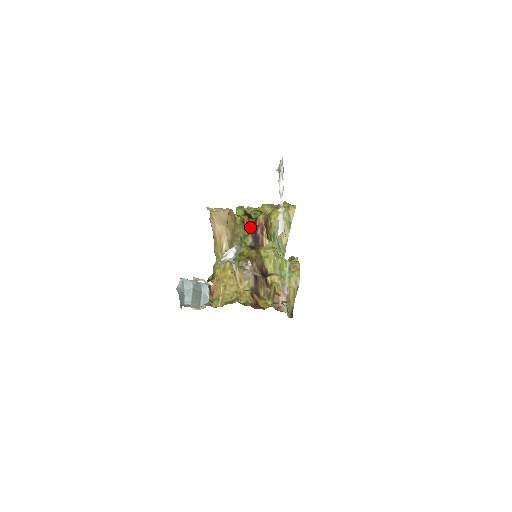
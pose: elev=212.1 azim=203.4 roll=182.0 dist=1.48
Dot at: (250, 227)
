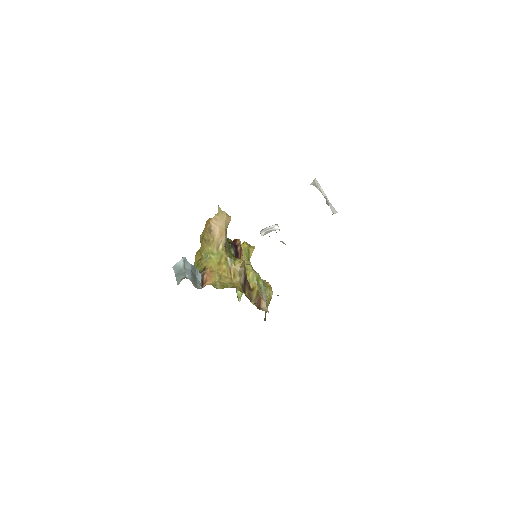
Dot at: (231, 244)
